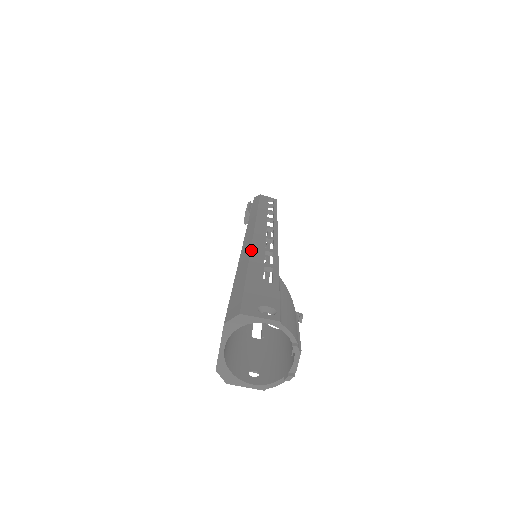
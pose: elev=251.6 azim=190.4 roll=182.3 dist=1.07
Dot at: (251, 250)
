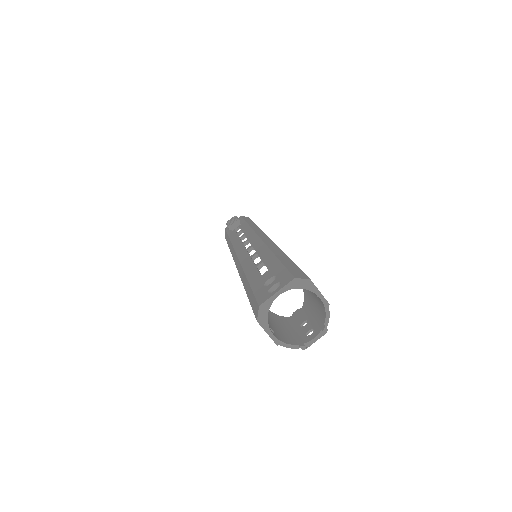
Dot at: occluded
